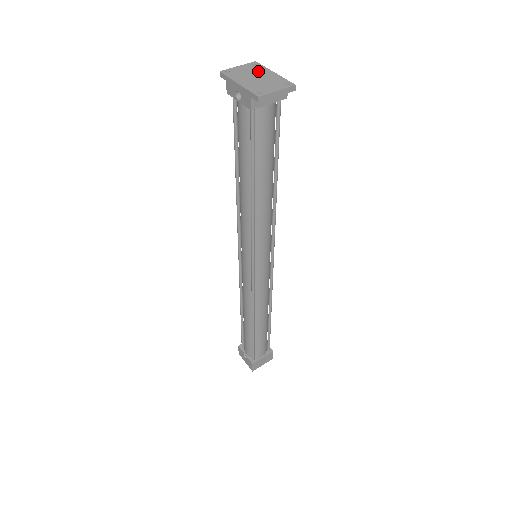
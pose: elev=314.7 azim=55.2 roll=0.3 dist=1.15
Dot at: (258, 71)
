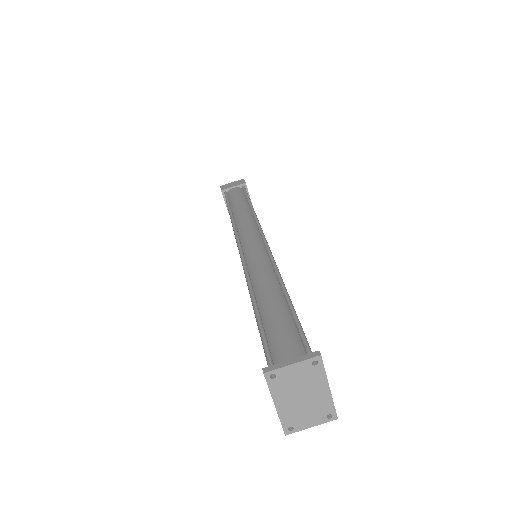
Dot at: (311, 382)
